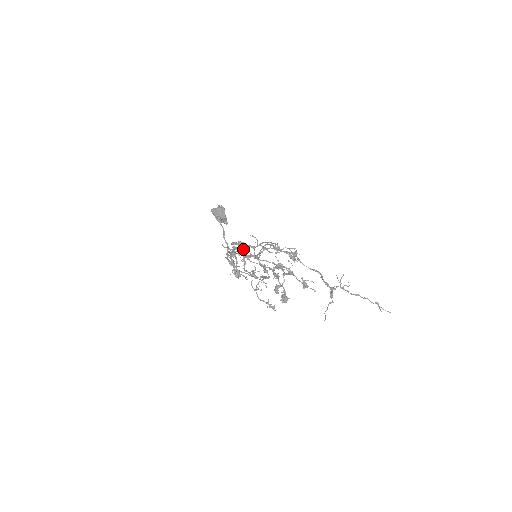
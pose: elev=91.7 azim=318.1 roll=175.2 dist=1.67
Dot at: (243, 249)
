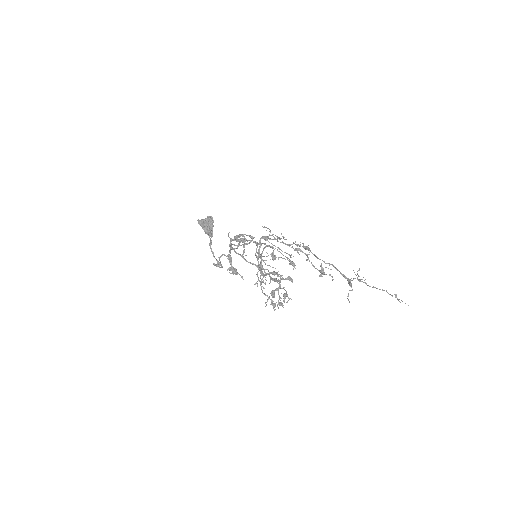
Dot at: (254, 237)
